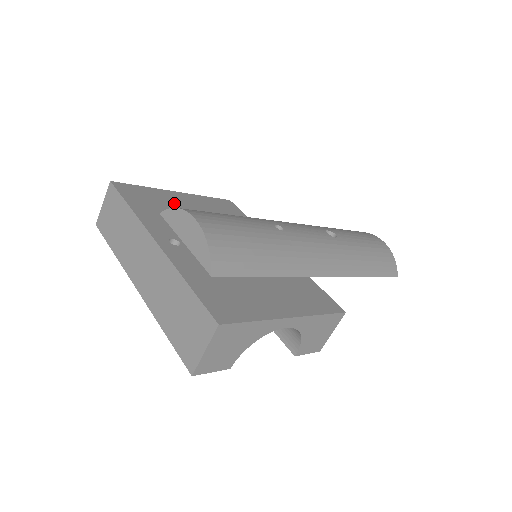
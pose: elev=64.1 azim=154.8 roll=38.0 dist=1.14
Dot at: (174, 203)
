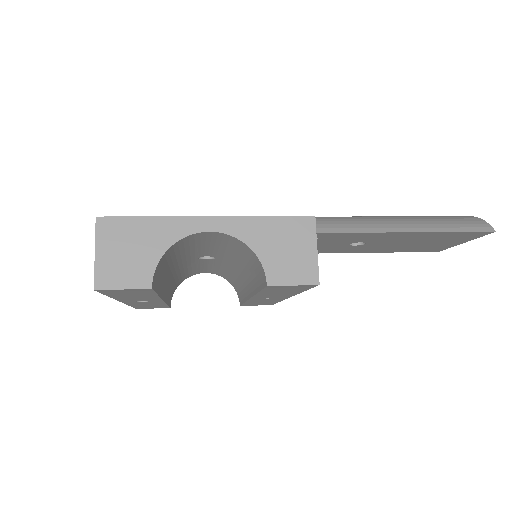
Dot at: occluded
